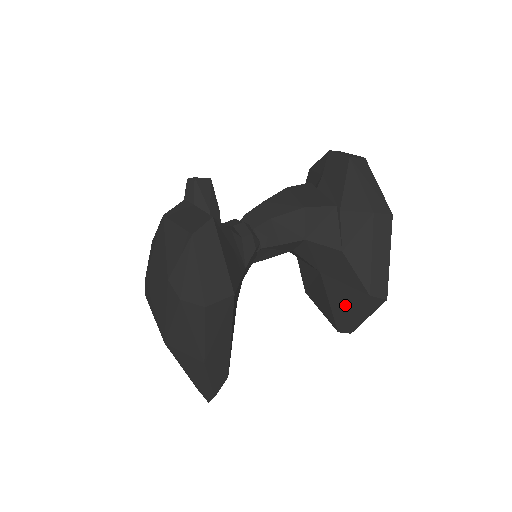
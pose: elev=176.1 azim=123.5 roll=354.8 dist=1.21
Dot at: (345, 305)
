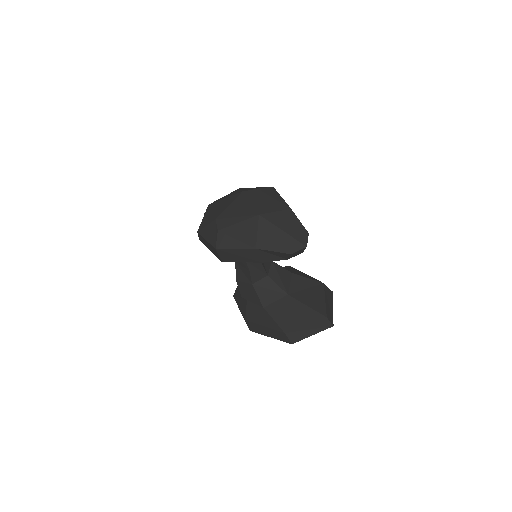
Dot at: (316, 299)
